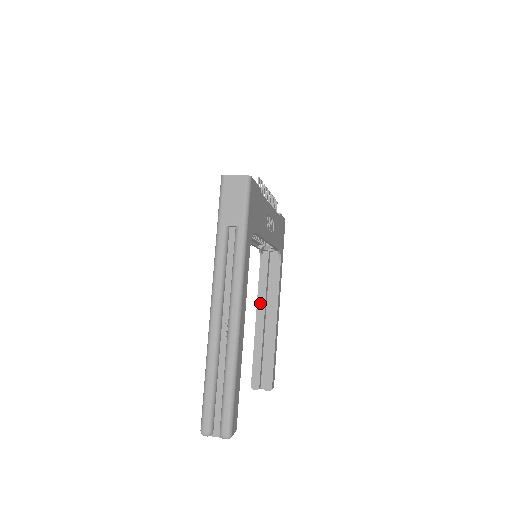
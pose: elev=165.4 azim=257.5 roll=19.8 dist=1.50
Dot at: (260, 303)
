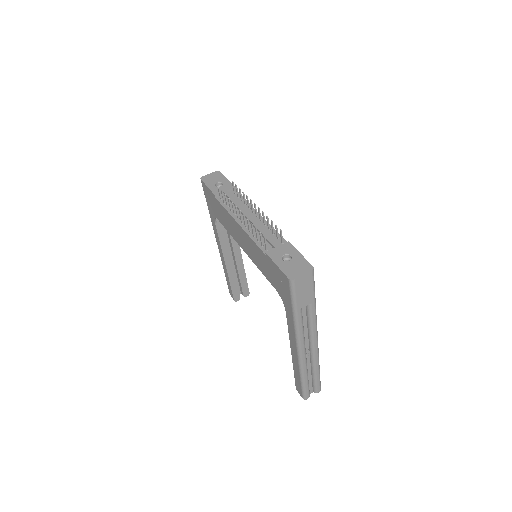
Dot at: (225, 250)
